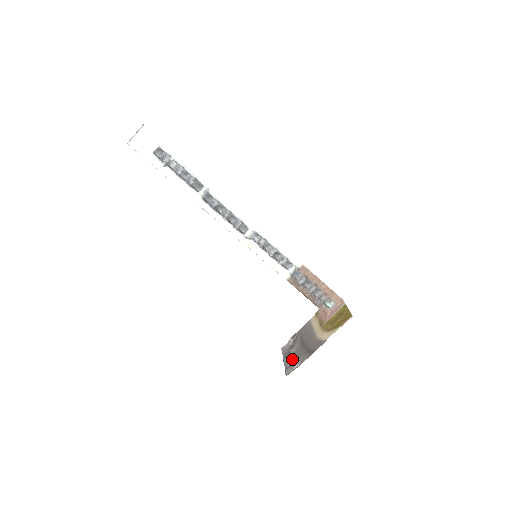
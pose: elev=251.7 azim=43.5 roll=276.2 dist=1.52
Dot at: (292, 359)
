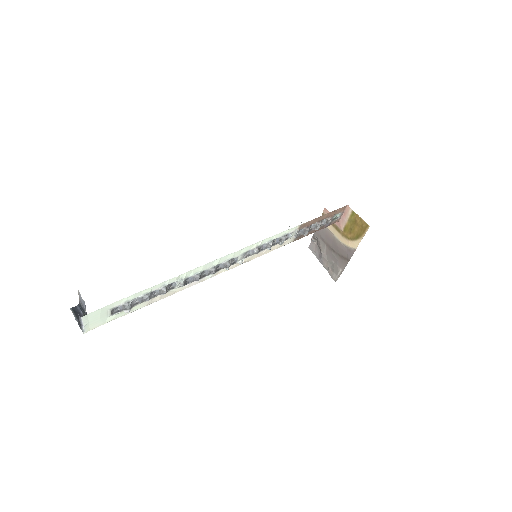
Dot at: (329, 264)
